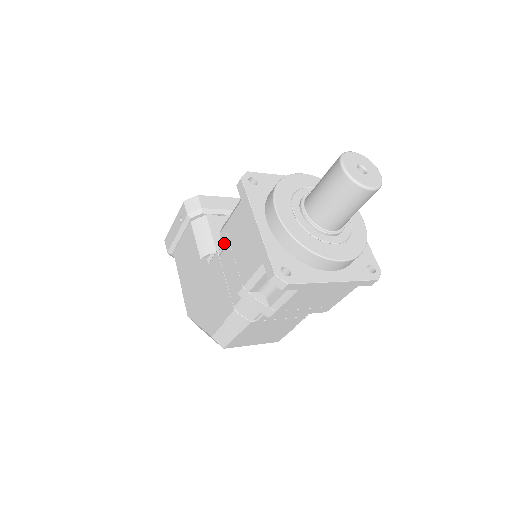
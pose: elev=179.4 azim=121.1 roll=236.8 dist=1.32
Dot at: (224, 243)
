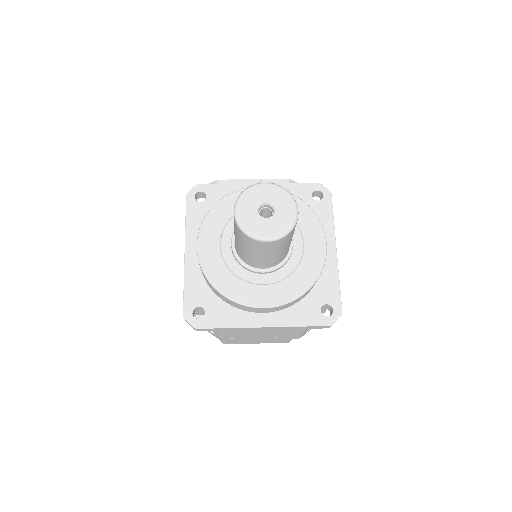
Dot at: occluded
